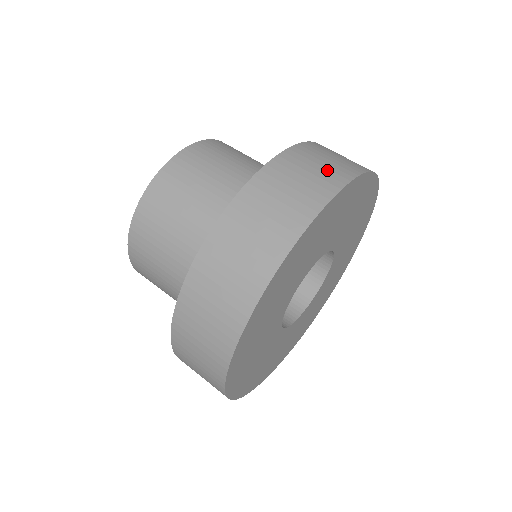
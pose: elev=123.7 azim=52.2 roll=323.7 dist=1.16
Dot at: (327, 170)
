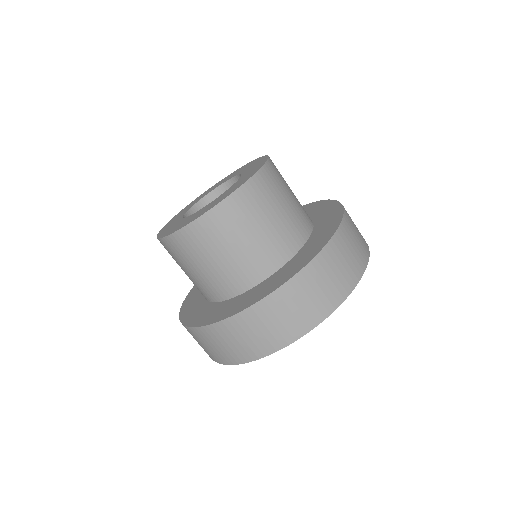
Dot at: (226, 352)
